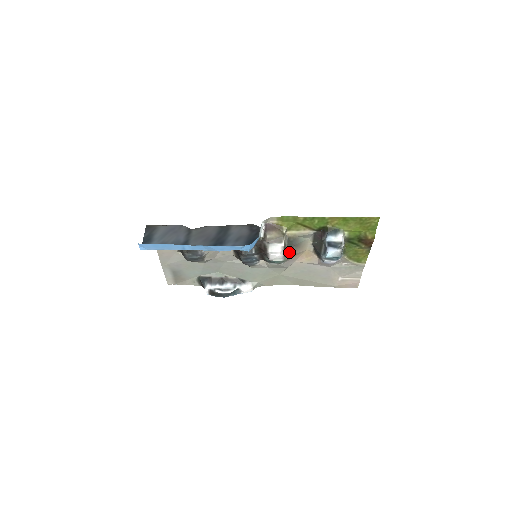
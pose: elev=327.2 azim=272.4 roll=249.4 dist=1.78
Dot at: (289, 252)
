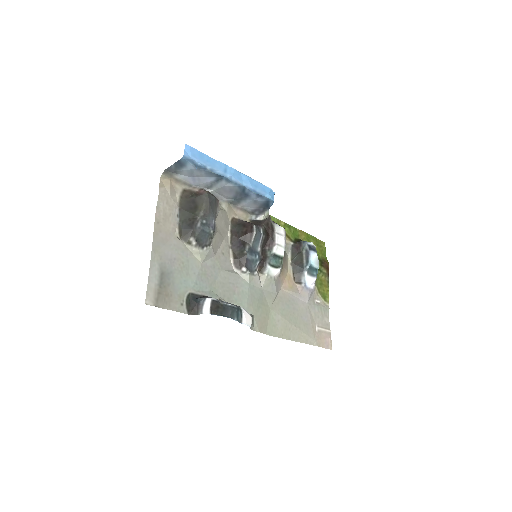
Dot at: occluded
